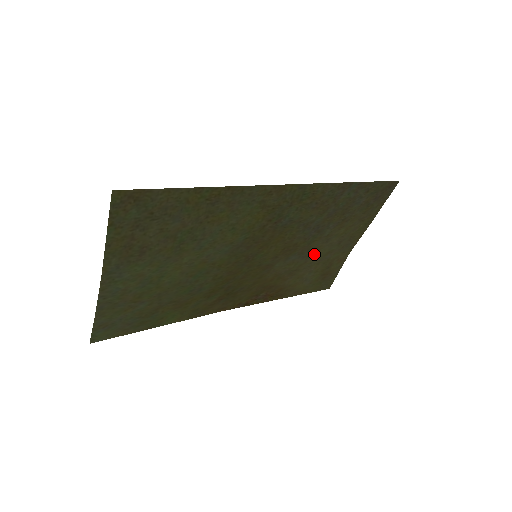
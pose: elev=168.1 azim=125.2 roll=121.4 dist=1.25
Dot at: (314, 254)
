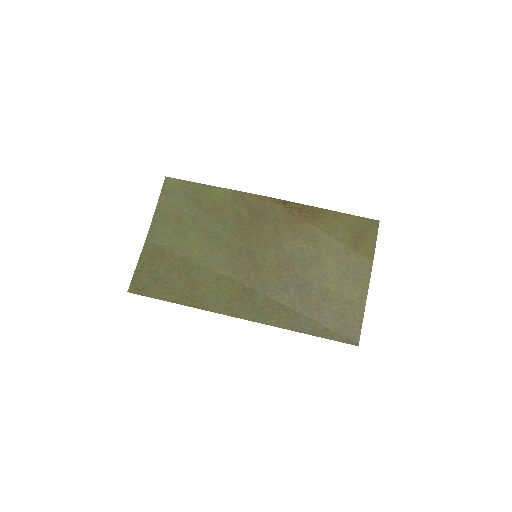
Dot at: (322, 260)
